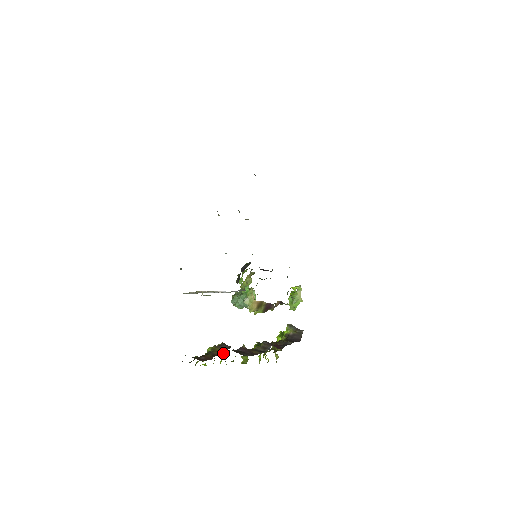
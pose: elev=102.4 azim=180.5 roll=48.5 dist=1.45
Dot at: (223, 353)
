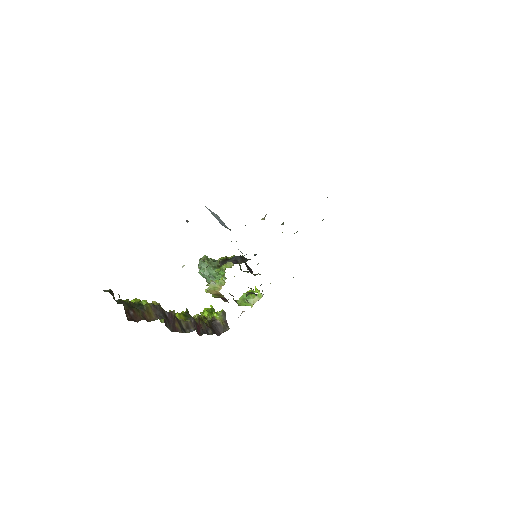
Dot at: occluded
